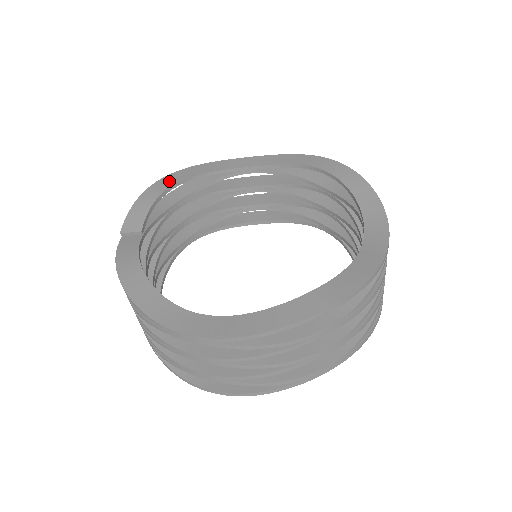
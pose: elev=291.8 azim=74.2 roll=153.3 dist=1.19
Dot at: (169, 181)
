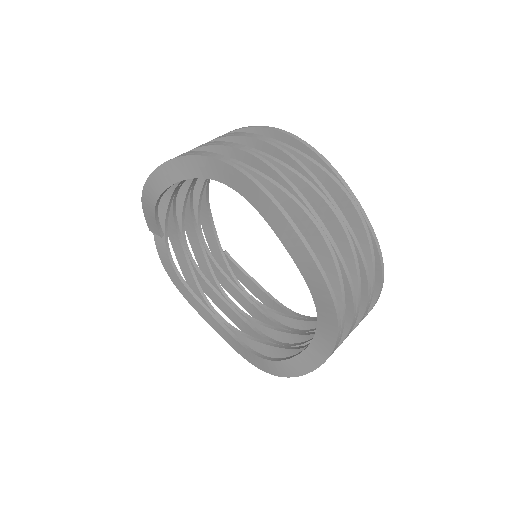
Dot at: occluded
